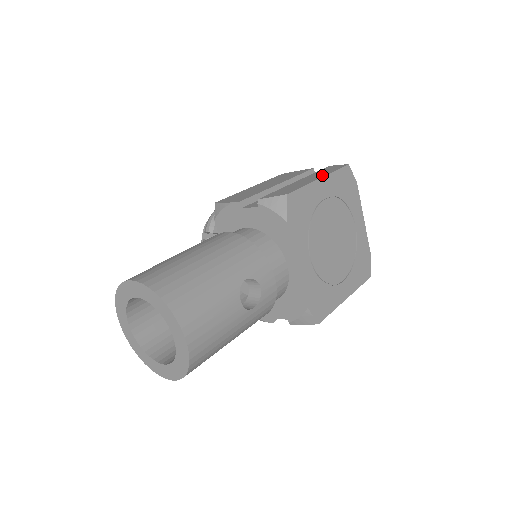
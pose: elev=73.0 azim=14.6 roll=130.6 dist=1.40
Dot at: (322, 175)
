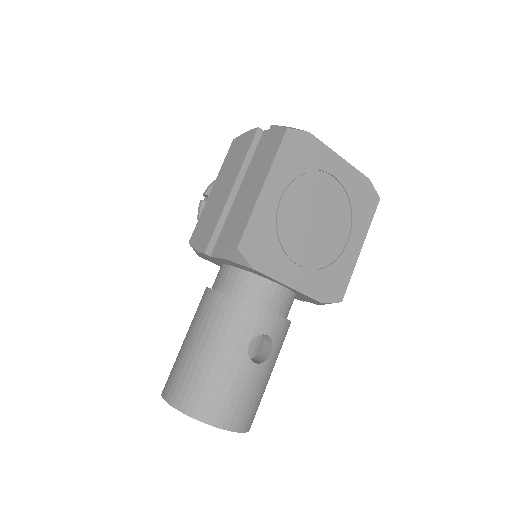
Dot at: (263, 175)
